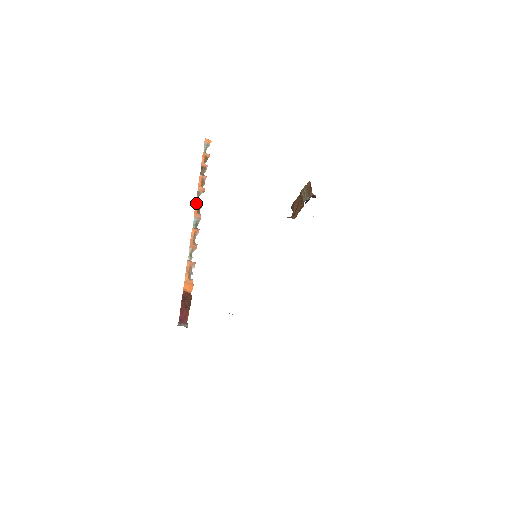
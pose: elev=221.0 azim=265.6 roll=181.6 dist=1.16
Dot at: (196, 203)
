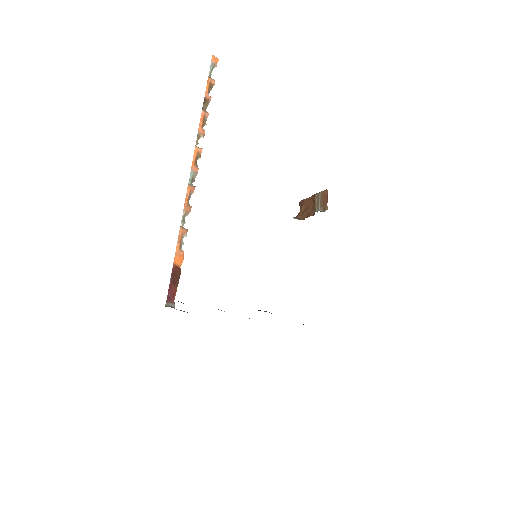
Dot at: (195, 151)
